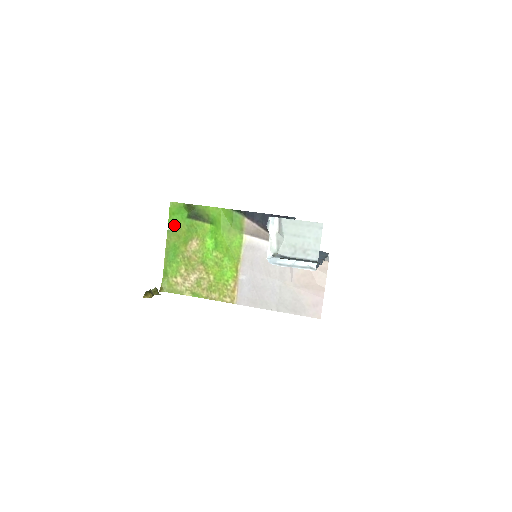
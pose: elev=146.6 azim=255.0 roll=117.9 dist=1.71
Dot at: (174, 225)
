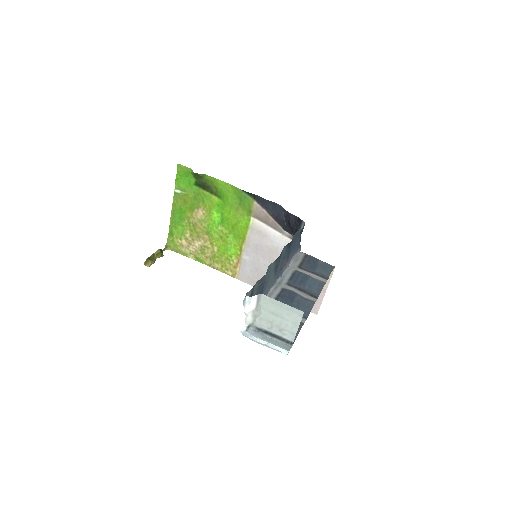
Dot at: (181, 188)
